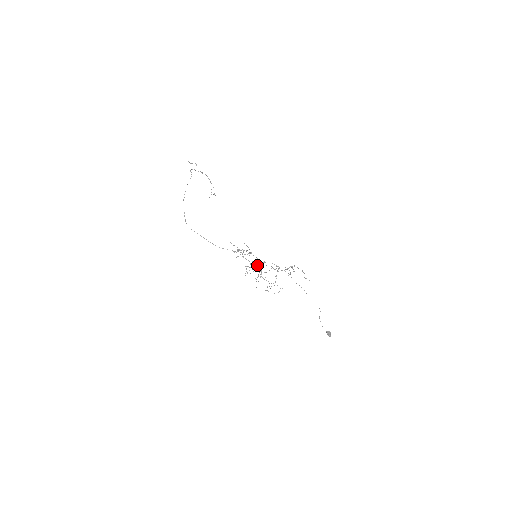
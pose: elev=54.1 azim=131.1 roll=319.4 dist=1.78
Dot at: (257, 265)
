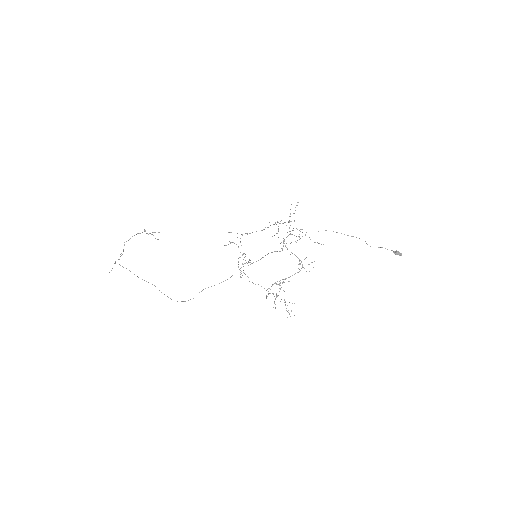
Dot at: occluded
